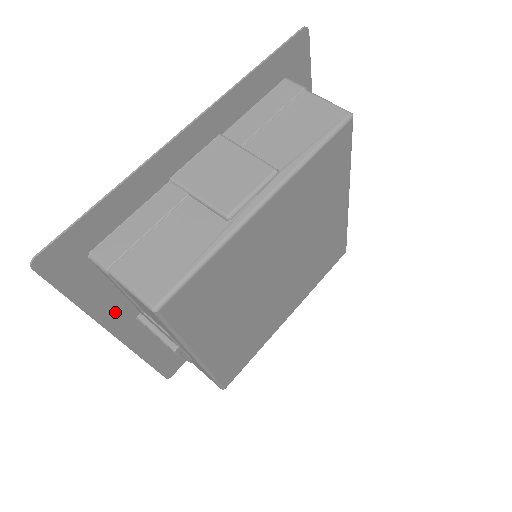
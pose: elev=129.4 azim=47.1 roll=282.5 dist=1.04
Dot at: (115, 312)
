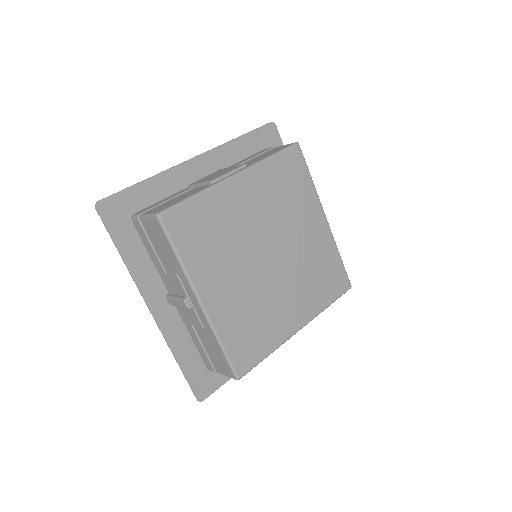
Dot at: (148, 279)
